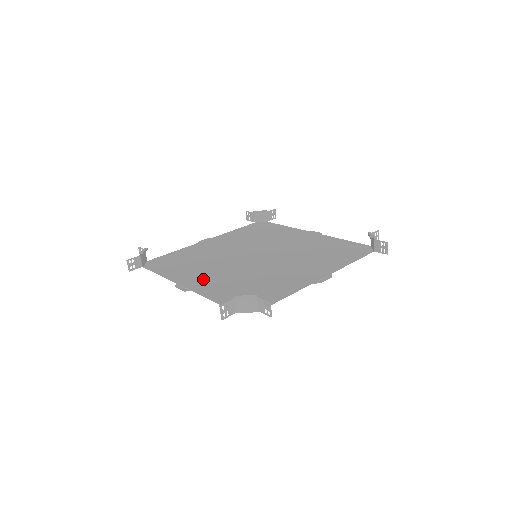
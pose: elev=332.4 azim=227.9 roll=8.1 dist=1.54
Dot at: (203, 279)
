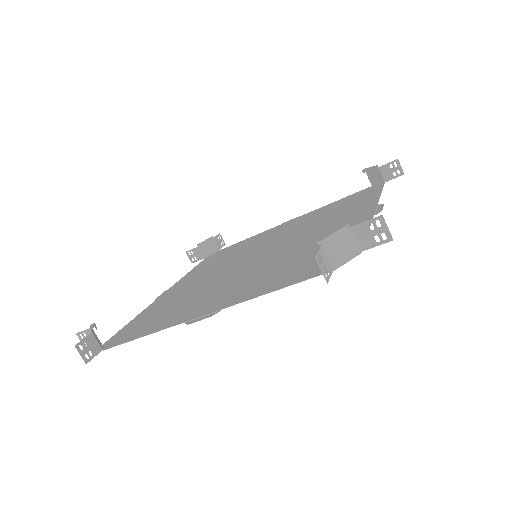
Dot at: (219, 297)
